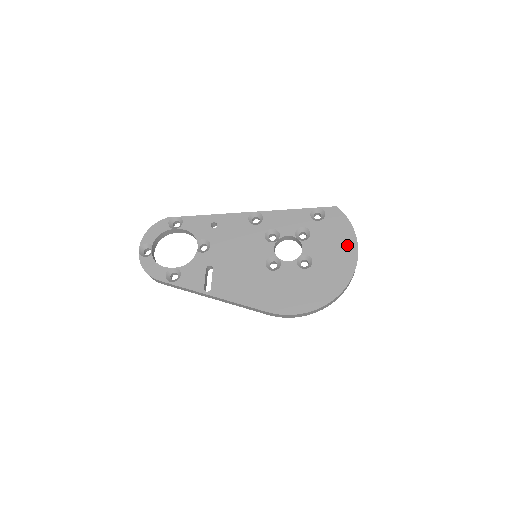
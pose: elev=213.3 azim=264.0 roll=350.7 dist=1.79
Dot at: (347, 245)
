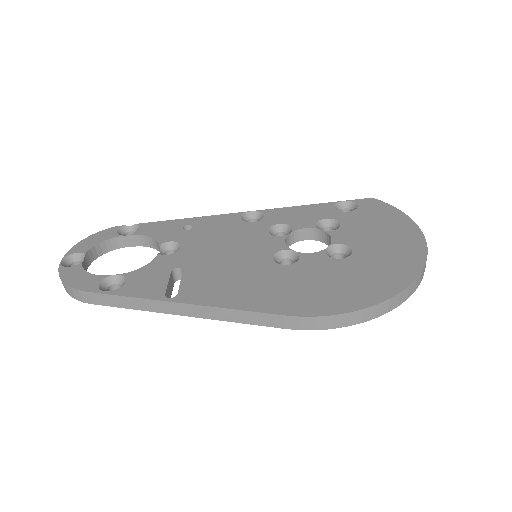
Dot at: (402, 229)
